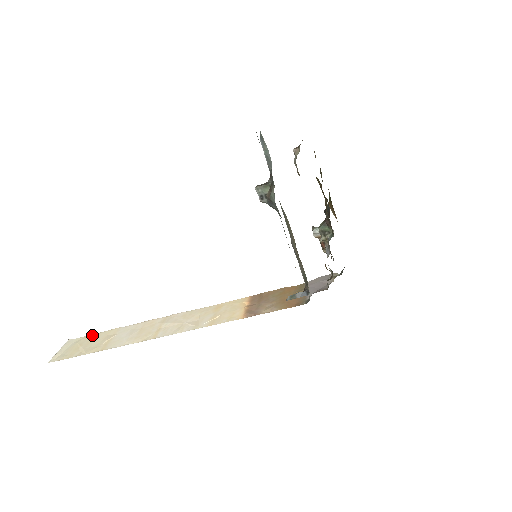
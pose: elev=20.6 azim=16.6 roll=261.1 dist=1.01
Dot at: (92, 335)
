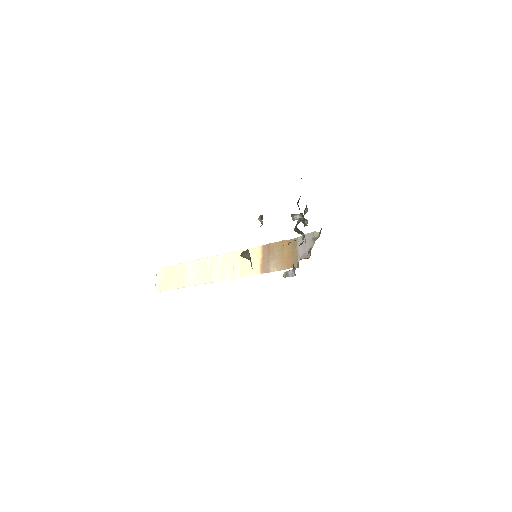
Dot at: (170, 267)
